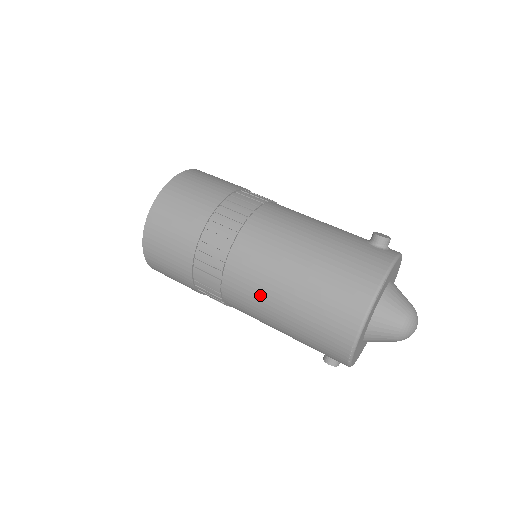
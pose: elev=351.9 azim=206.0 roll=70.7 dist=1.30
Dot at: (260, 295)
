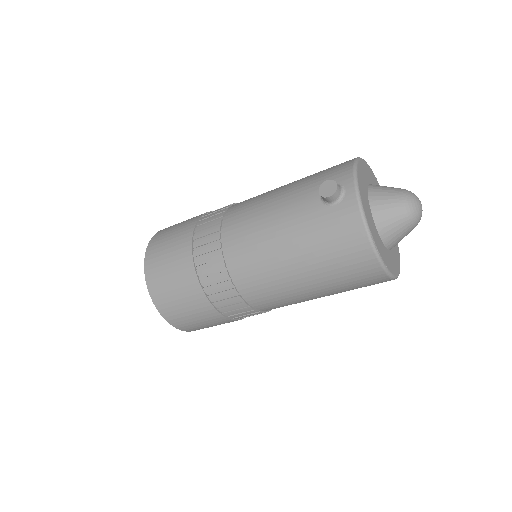
Dot at: (299, 302)
